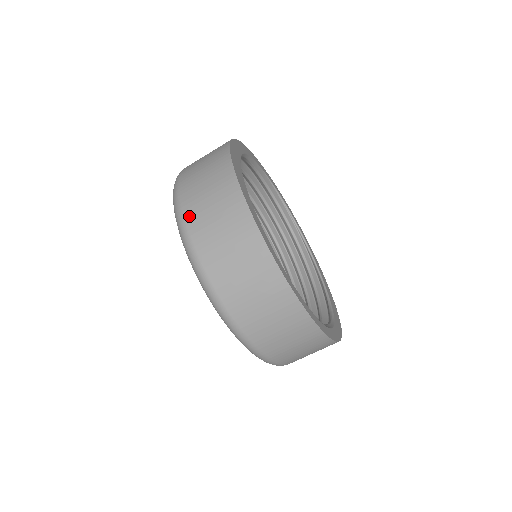
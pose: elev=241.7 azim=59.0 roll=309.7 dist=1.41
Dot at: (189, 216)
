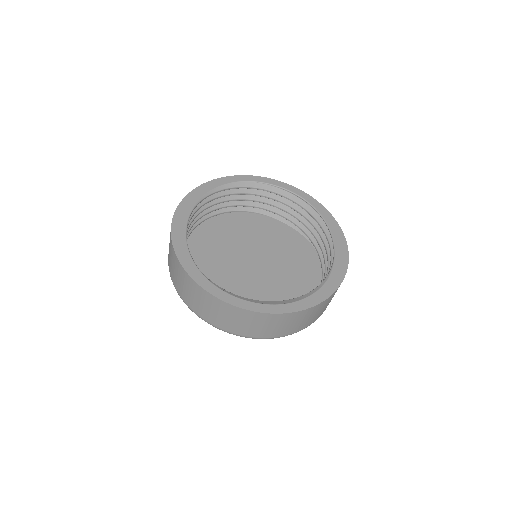
Dot at: (171, 276)
